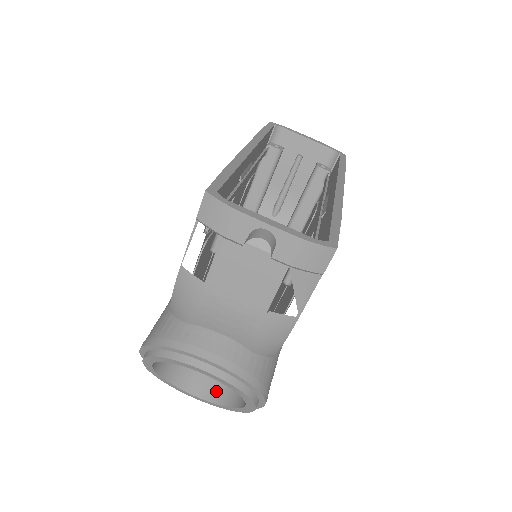
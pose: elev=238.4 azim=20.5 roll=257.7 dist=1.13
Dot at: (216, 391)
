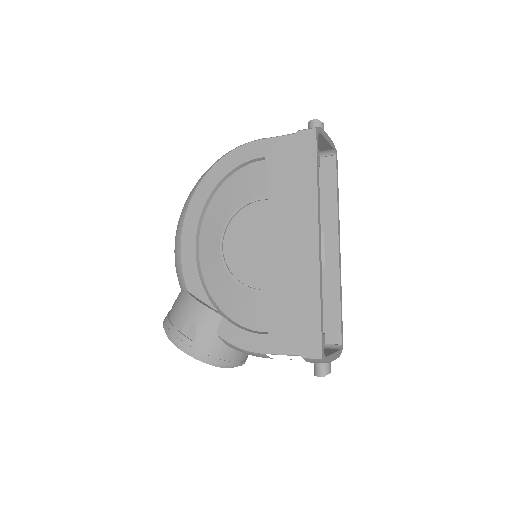
Dot at: occluded
